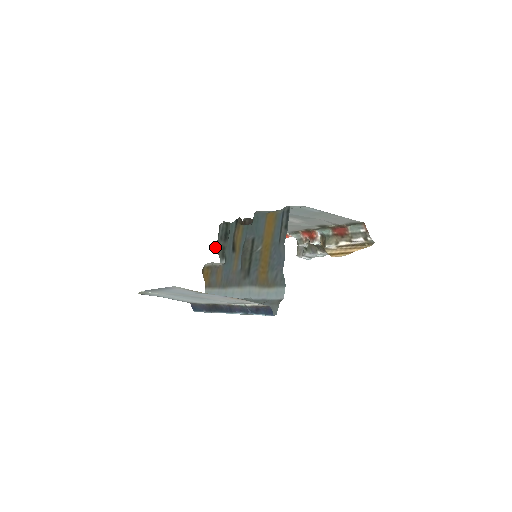
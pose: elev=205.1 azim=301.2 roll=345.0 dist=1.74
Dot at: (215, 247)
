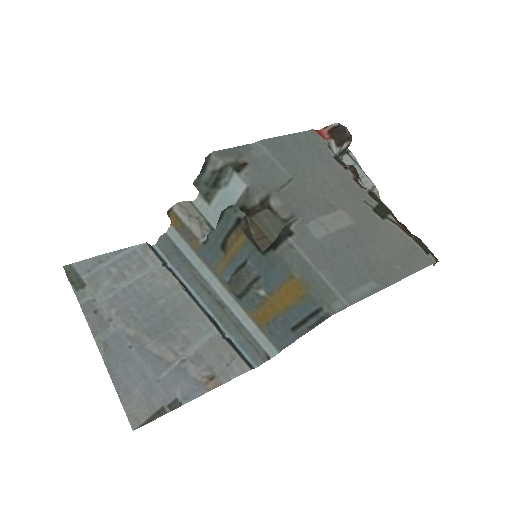
Dot at: (193, 184)
